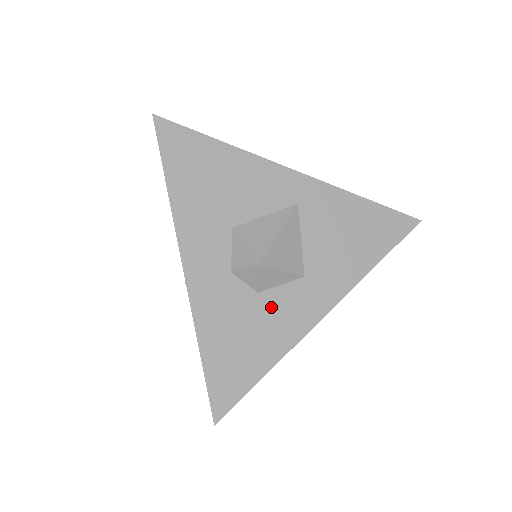
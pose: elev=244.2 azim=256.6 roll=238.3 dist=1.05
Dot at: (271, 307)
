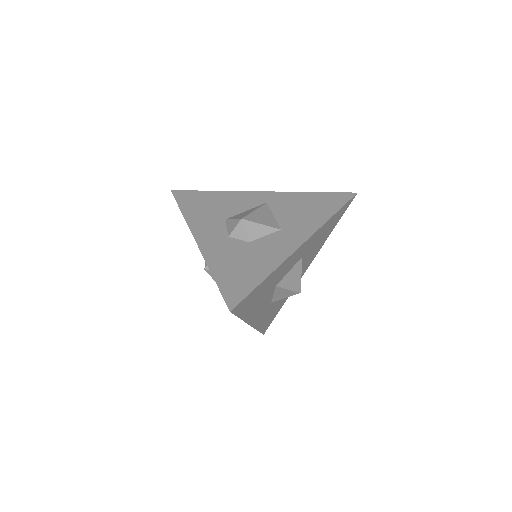
Dot at: (260, 247)
